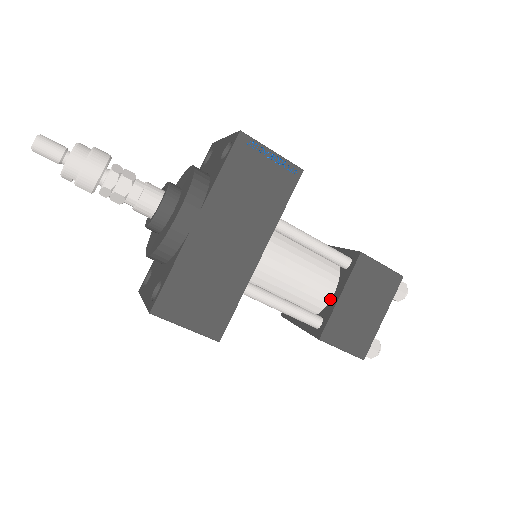
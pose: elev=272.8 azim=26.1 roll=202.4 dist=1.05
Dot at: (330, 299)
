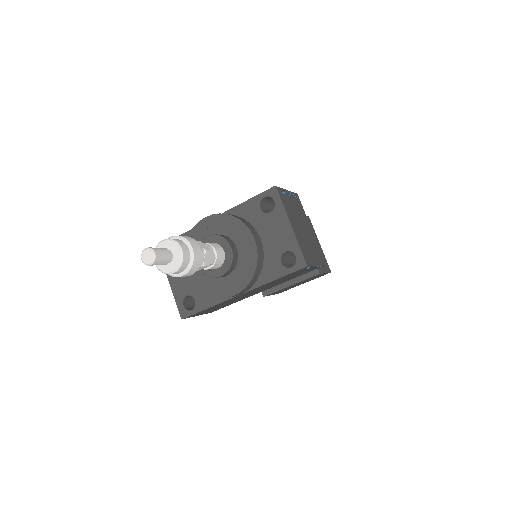
Dot at: occluded
